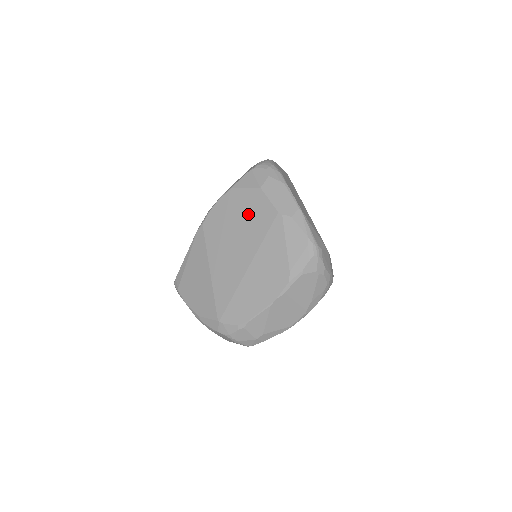
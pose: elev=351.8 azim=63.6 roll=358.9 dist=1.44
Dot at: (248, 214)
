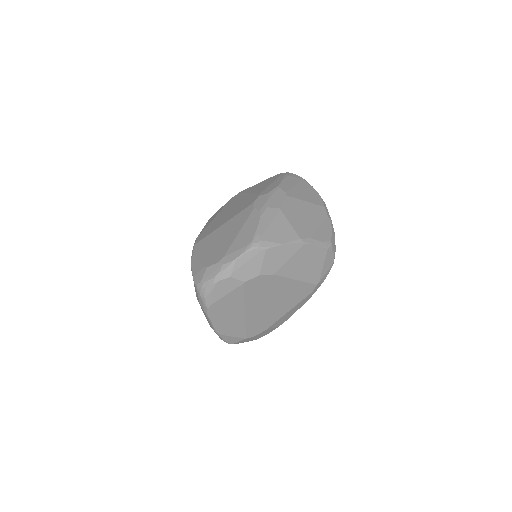
Dot at: occluded
